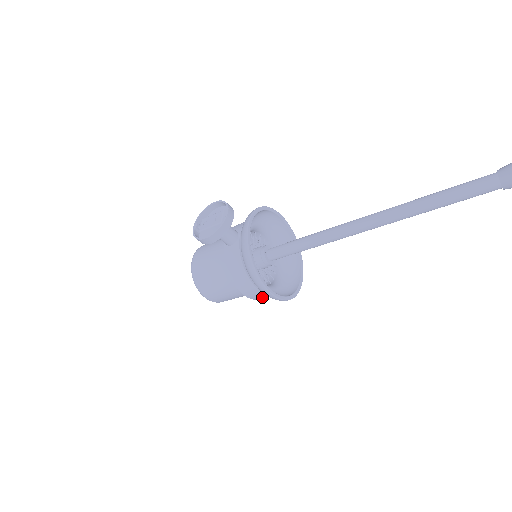
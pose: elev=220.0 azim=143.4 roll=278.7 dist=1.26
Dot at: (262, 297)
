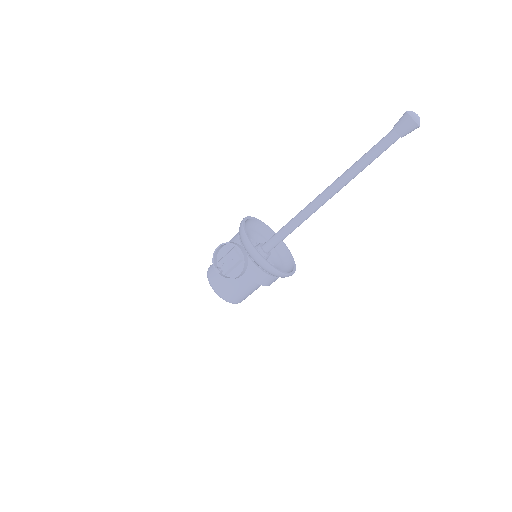
Dot at: occluded
